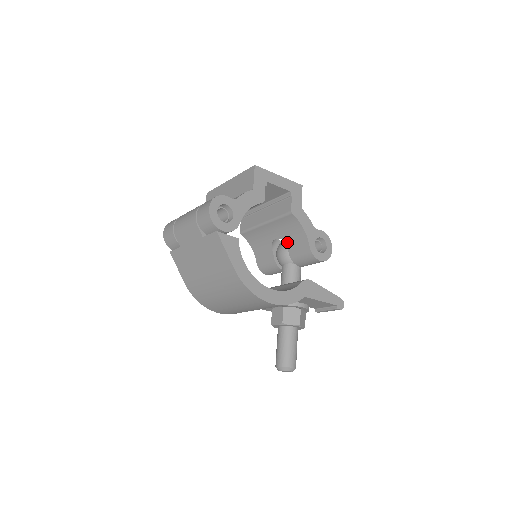
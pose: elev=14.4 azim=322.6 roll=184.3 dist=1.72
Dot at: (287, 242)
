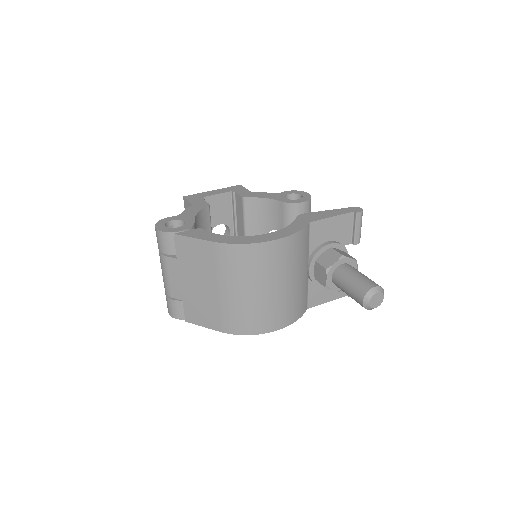
Dot at: (272, 228)
